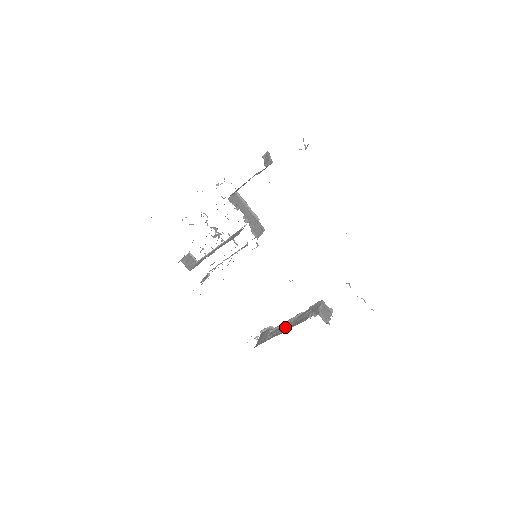
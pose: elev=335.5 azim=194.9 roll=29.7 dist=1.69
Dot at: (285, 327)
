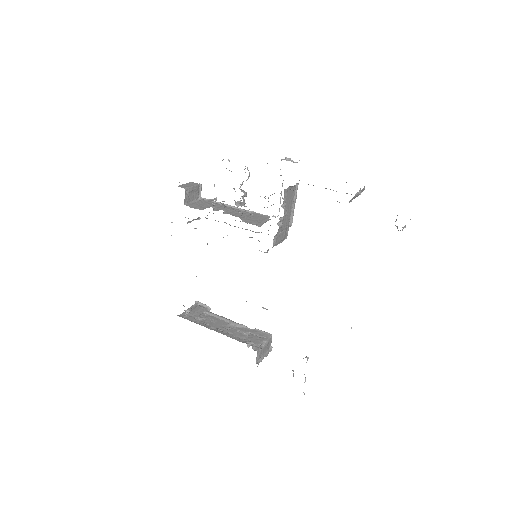
Dot at: (220, 324)
